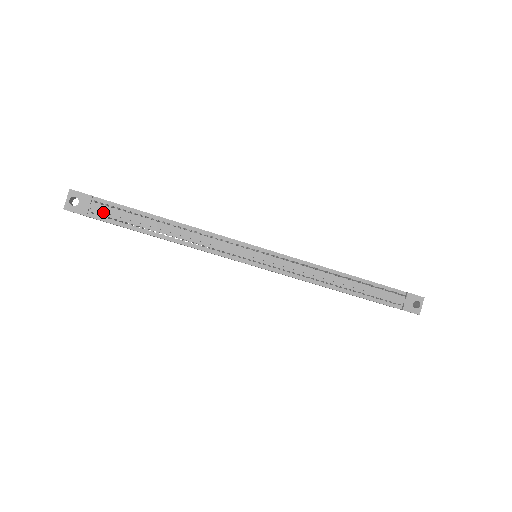
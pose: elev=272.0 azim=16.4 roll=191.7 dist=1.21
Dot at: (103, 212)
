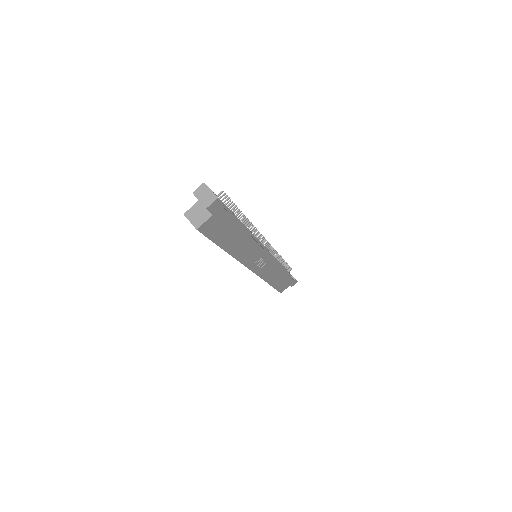
Dot at: occluded
